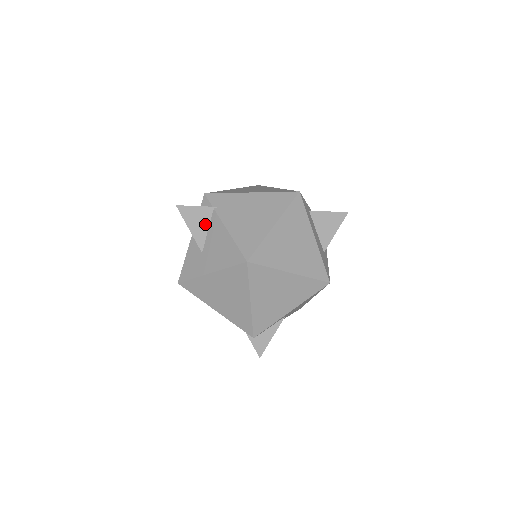
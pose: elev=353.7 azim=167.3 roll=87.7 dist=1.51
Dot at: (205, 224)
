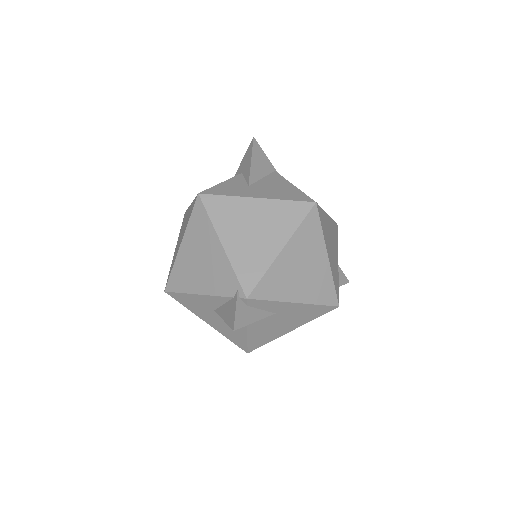
Dot at: (263, 172)
